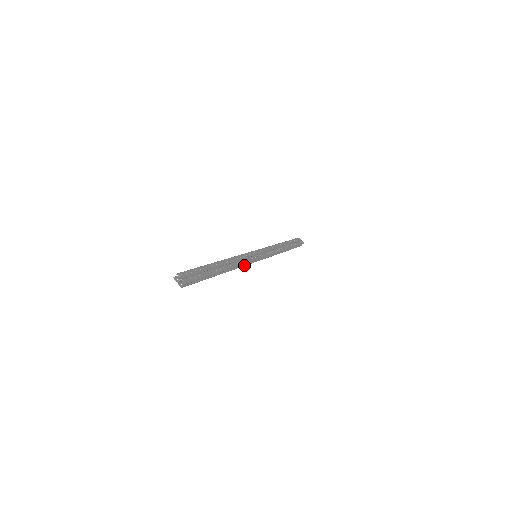
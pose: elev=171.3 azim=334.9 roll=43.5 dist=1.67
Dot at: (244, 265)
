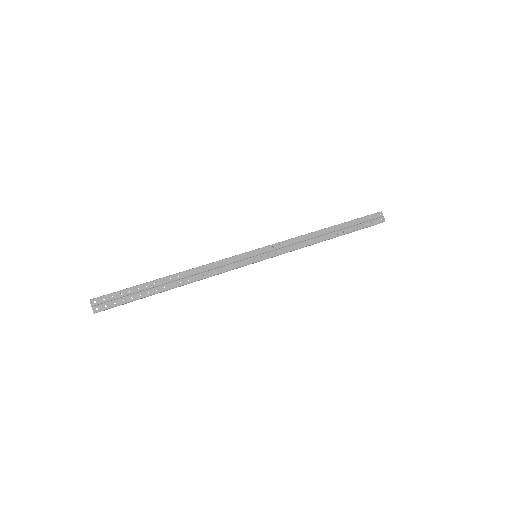
Dot at: (223, 272)
